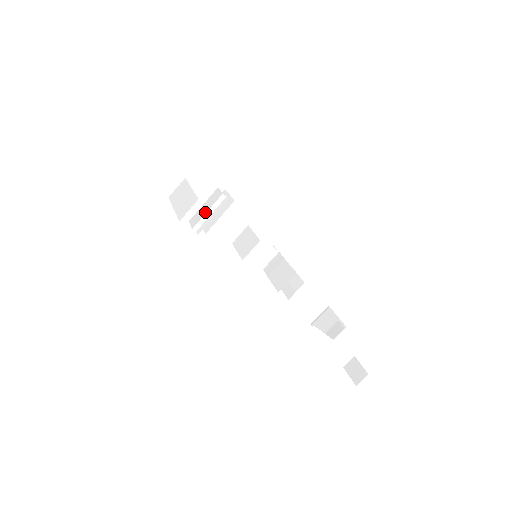
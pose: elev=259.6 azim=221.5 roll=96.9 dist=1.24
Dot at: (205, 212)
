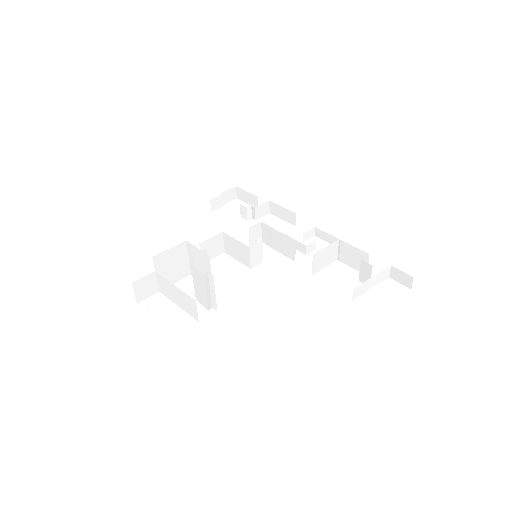
Dot at: (205, 294)
